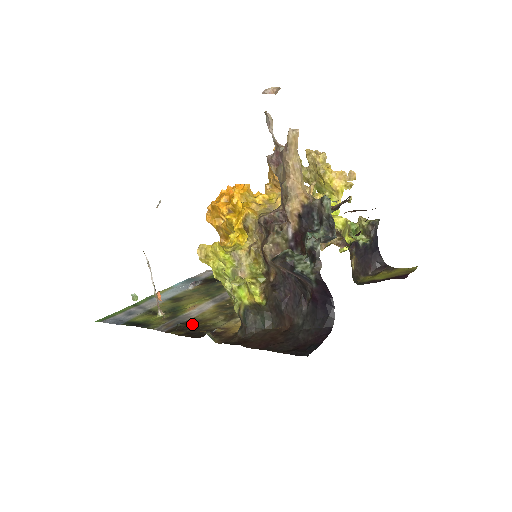
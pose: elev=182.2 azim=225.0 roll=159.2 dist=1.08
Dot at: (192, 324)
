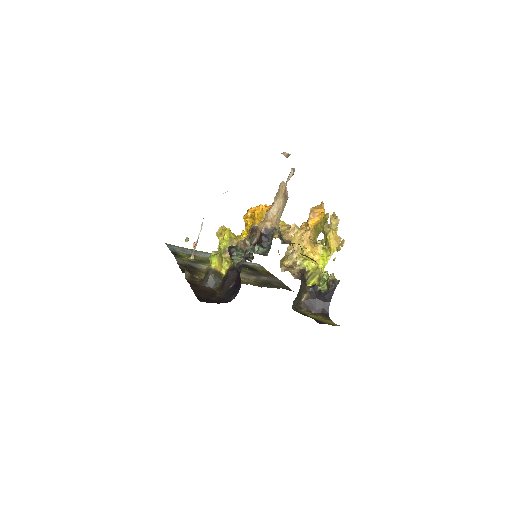
Dot at: (194, 269)
